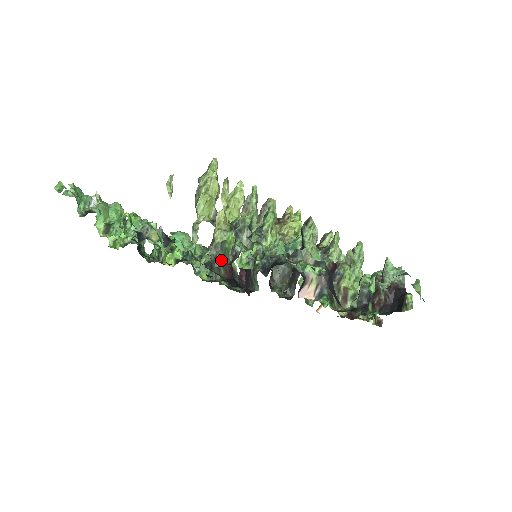
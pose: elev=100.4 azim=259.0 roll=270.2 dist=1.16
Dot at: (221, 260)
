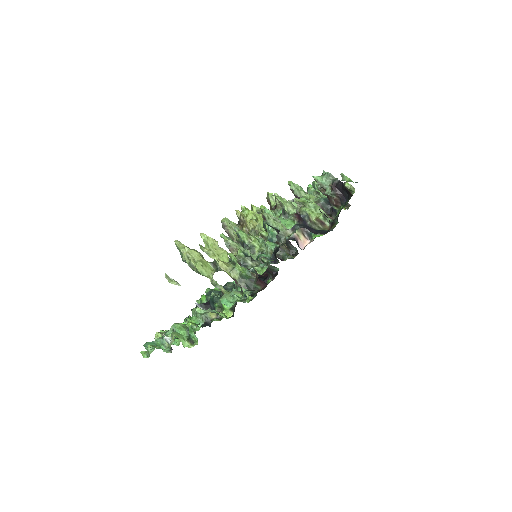
Dot at: (250, 283)
